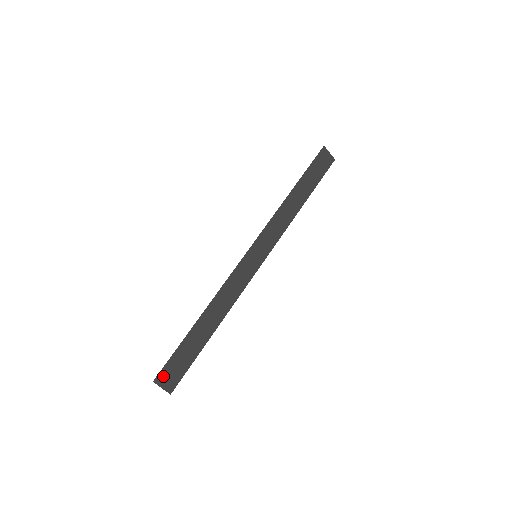
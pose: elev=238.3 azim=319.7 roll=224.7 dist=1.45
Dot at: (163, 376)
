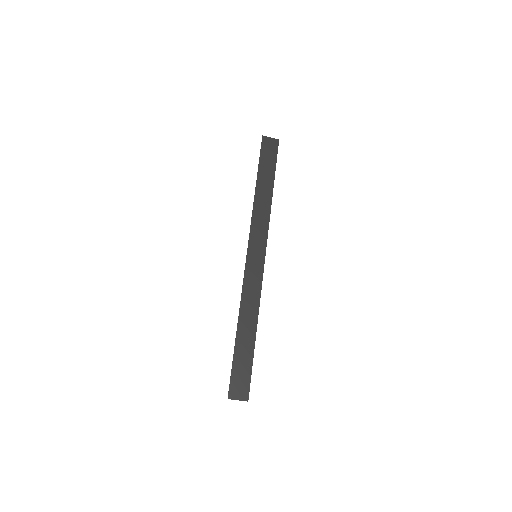
Dot at: (233, 390)
